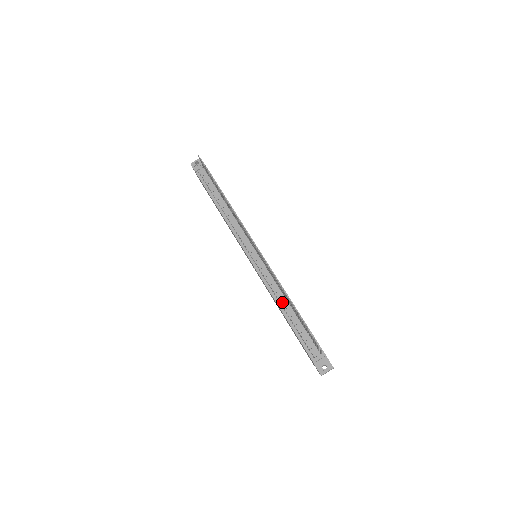
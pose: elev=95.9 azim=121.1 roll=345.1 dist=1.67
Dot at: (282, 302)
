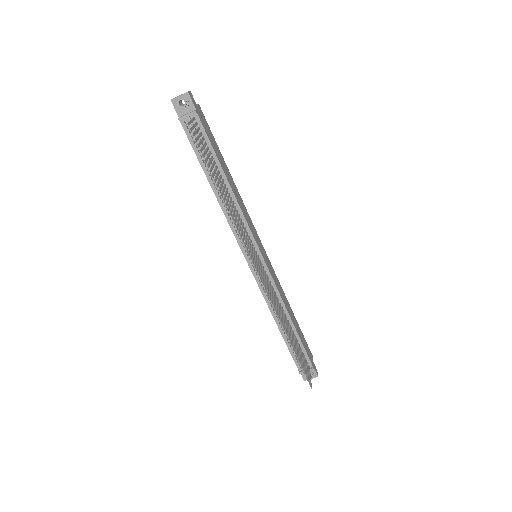
Dot at: occluded
